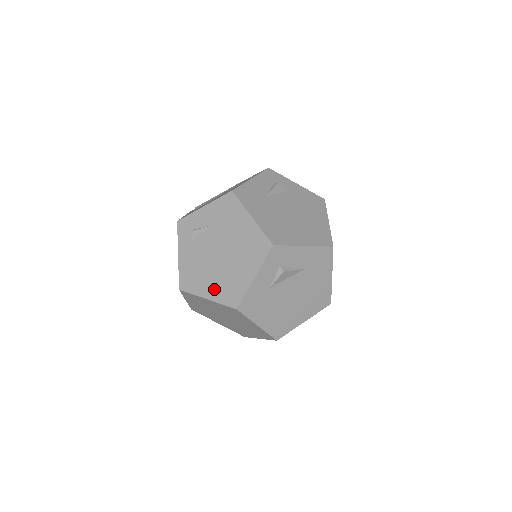
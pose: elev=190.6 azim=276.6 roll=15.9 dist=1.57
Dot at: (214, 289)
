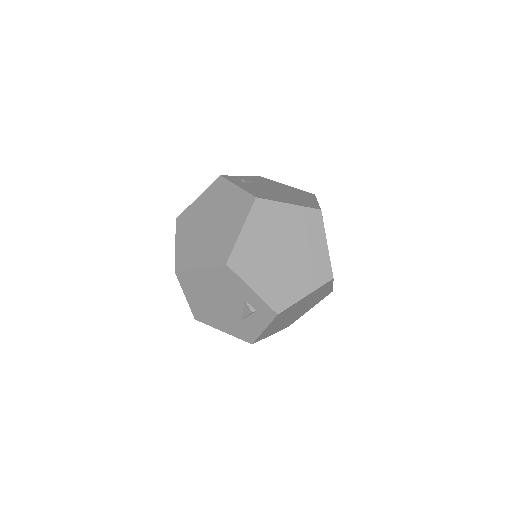
Dot at: (291, 201)
